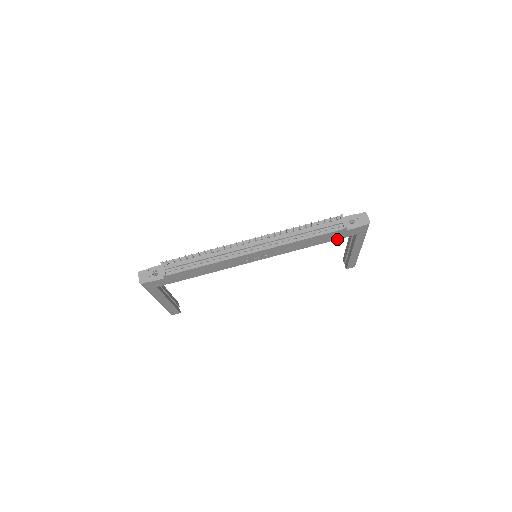
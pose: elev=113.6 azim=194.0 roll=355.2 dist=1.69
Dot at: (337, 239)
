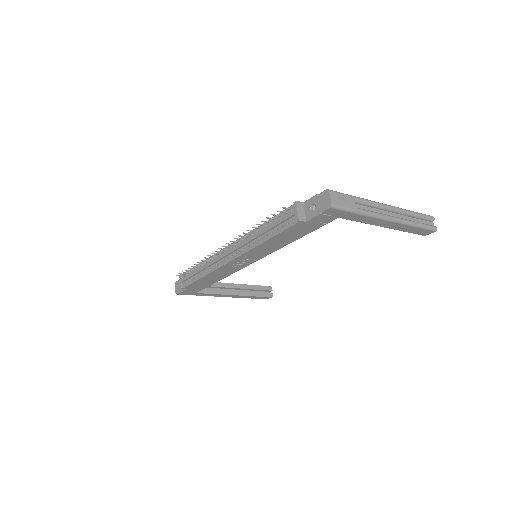
Dot at: (316, 229)
